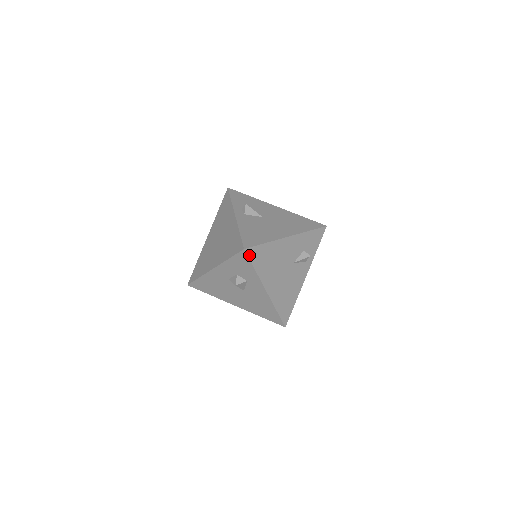
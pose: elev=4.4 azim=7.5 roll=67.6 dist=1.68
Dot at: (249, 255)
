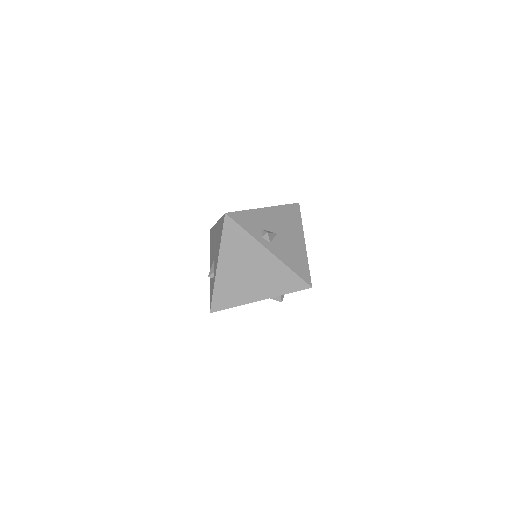
Dot at: occluded
